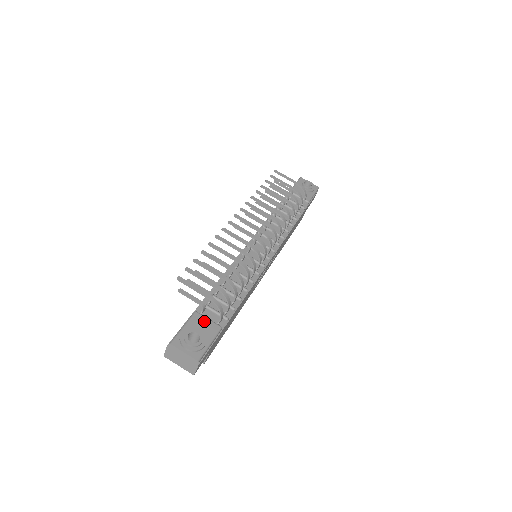
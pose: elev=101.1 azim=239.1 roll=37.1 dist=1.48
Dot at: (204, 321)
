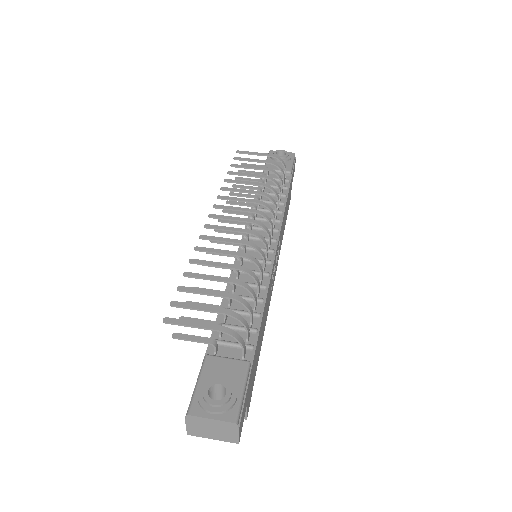
Dot at: (223, 363)
